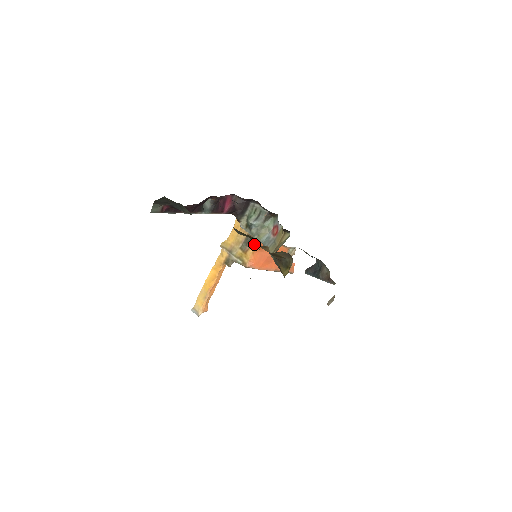
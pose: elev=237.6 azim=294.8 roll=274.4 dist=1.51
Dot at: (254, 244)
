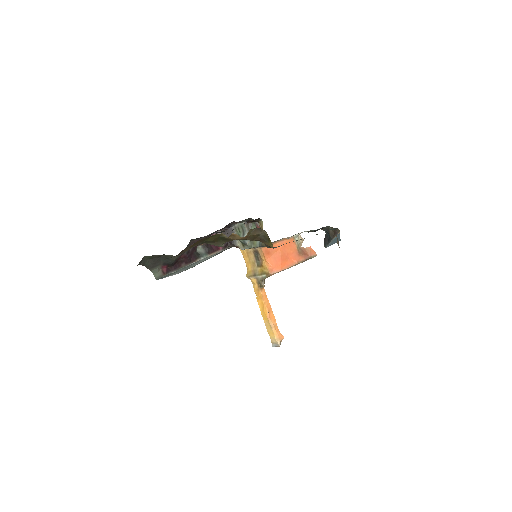
Dot at: (261, 254)
